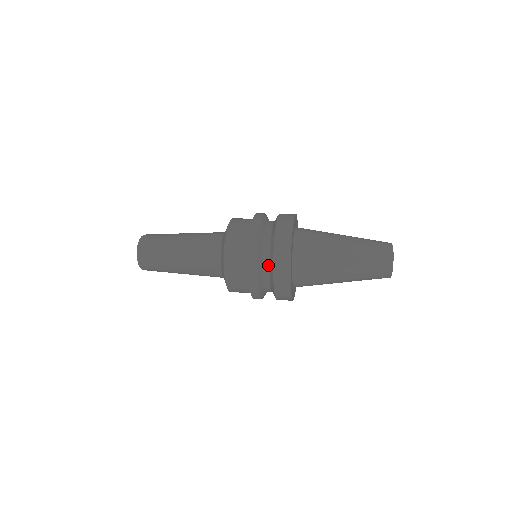
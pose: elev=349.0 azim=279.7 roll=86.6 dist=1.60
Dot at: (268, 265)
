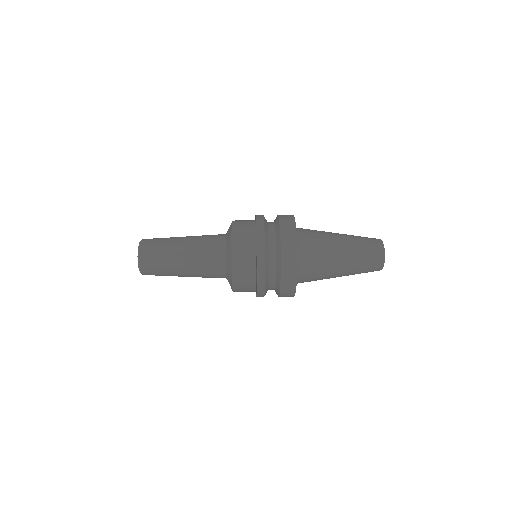
Dot at: (274, 280)
